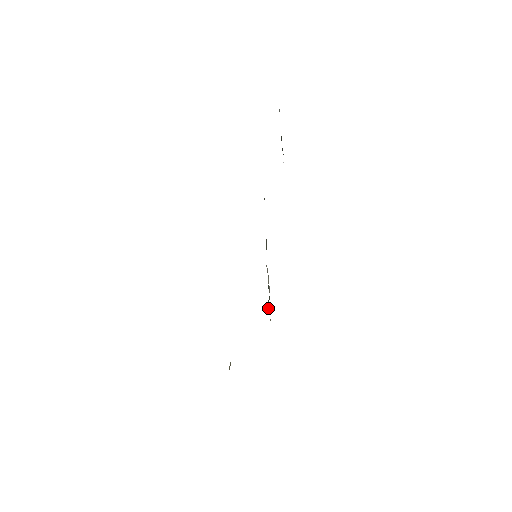
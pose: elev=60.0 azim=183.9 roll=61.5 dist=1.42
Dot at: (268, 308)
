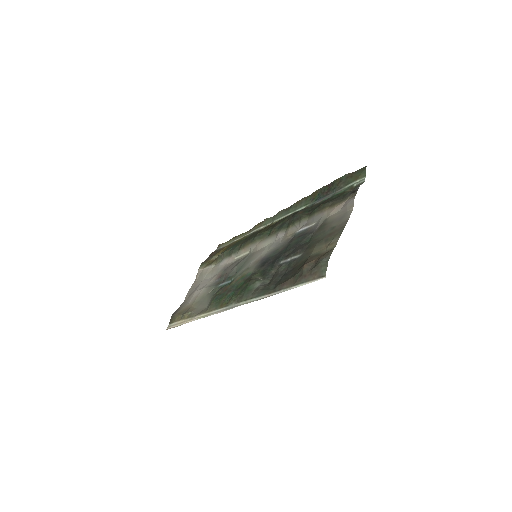
Dot at: (220, 257)
